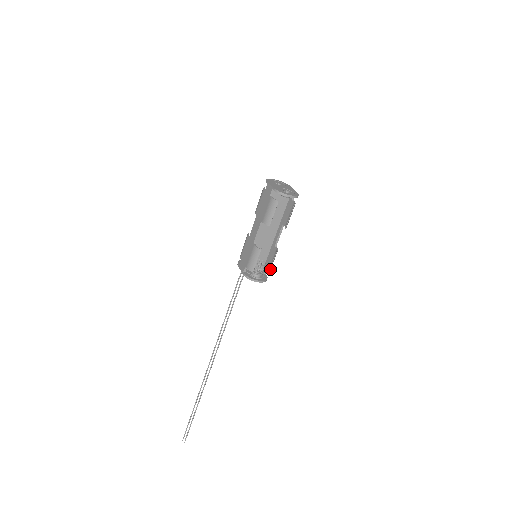
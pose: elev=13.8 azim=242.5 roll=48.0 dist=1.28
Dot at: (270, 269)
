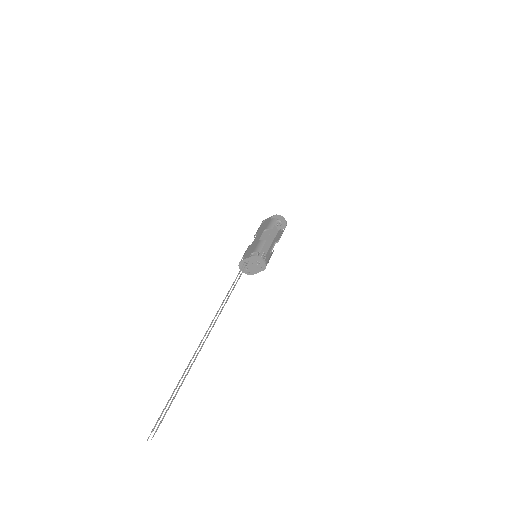
Dot at: occluded
